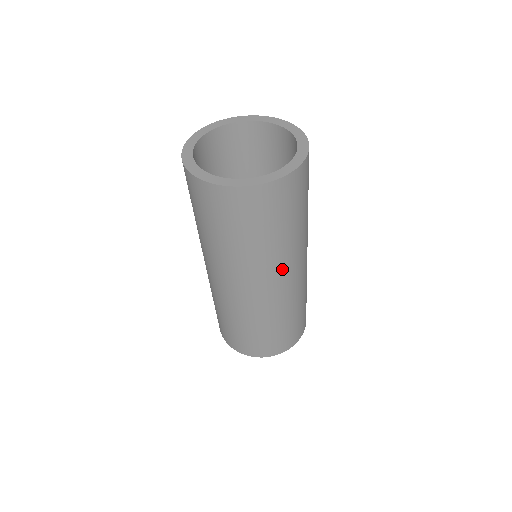
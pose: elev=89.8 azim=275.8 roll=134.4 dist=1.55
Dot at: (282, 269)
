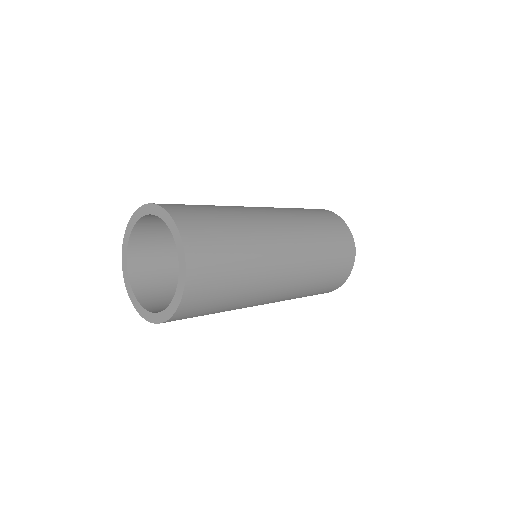
Dot at: (272, 273)
